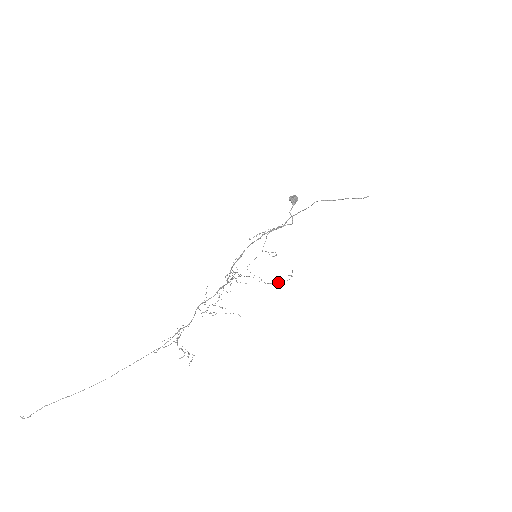
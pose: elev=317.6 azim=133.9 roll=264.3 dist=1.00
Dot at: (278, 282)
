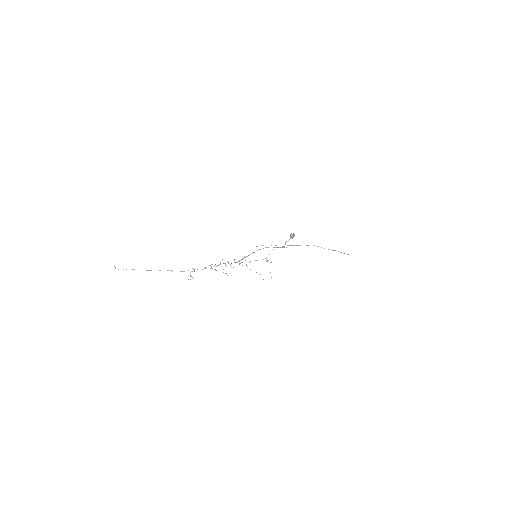
Dot at: occluded
